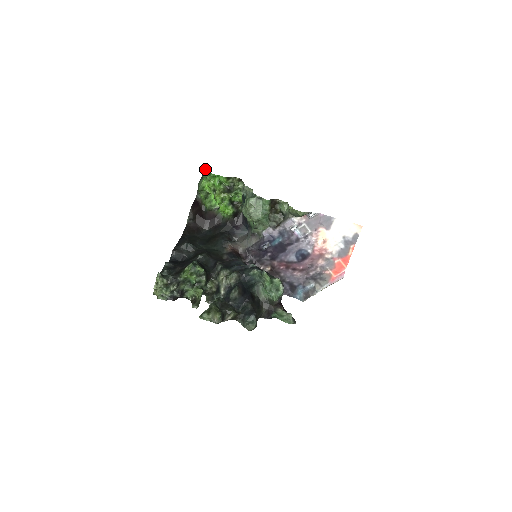
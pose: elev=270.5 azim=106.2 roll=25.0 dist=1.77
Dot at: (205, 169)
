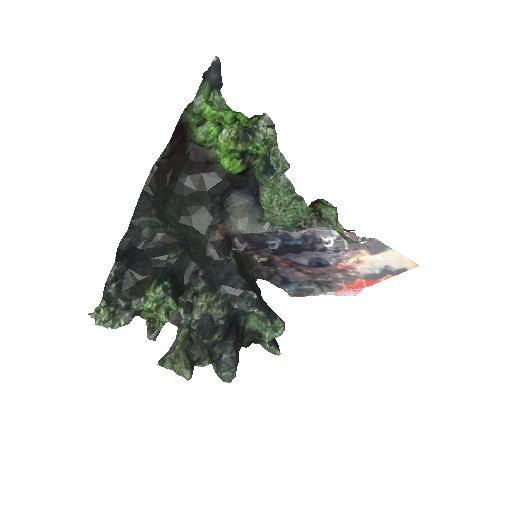
Dot at: (213, 74)
